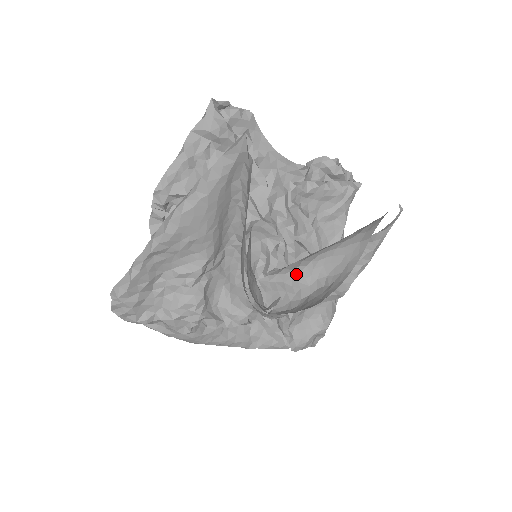
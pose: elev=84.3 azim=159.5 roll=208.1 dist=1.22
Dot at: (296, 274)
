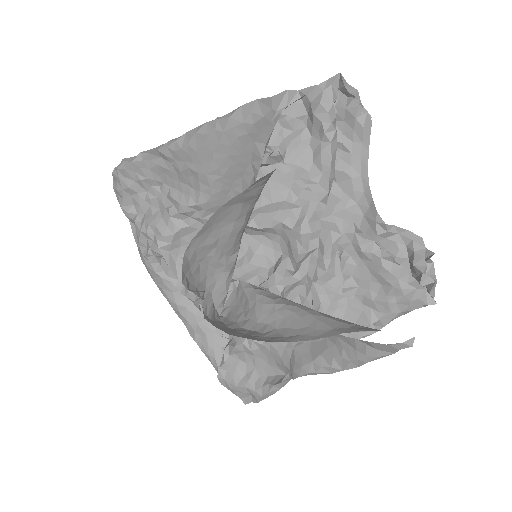
Dot at: (262, 302)
